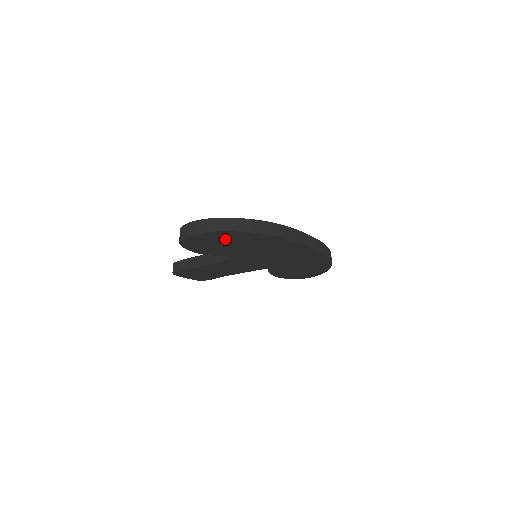
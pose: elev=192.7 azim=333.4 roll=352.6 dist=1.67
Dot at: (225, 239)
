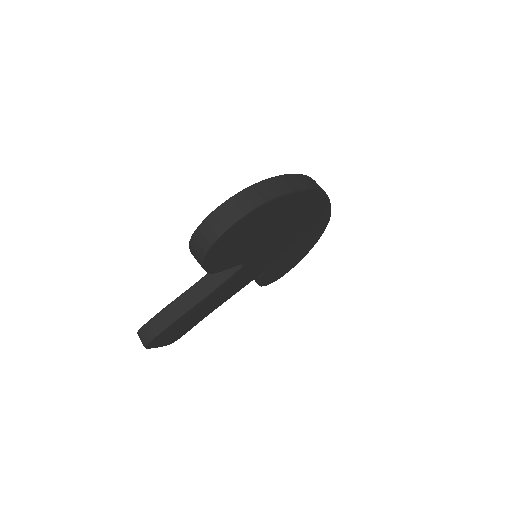
Dot at: (263, 220)
